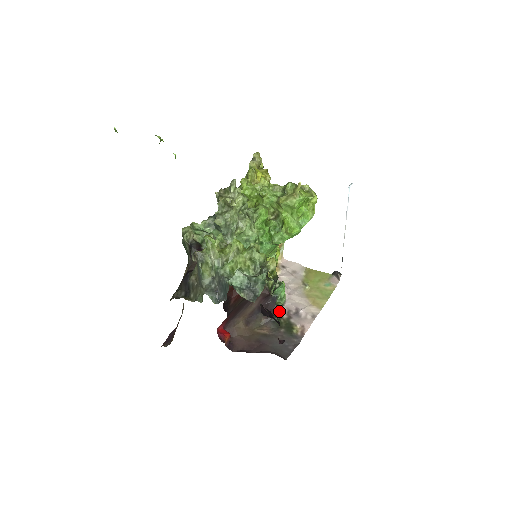
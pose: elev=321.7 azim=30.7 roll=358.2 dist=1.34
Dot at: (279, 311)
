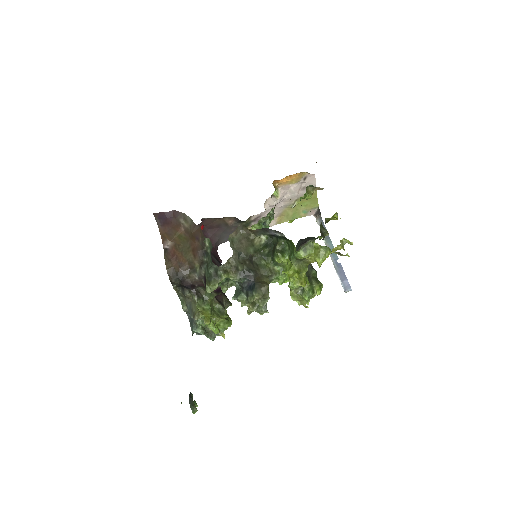
Dot at: occluded
